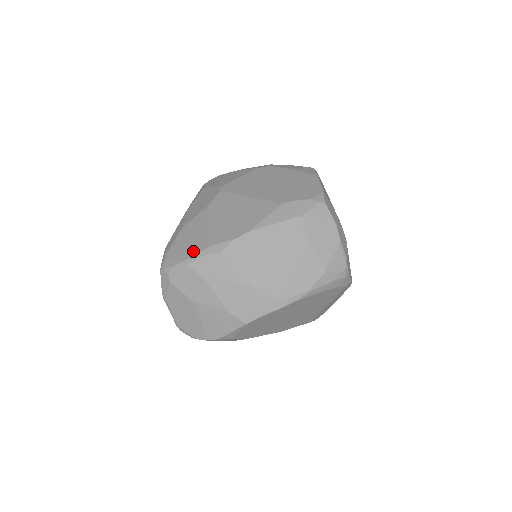
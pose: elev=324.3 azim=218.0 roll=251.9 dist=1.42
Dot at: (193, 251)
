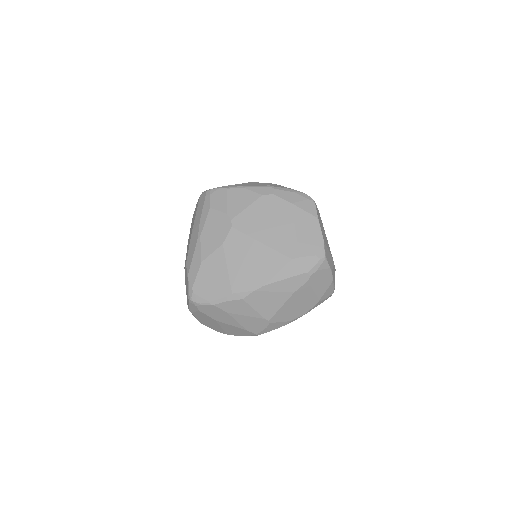
Dot at: (218, 294)
